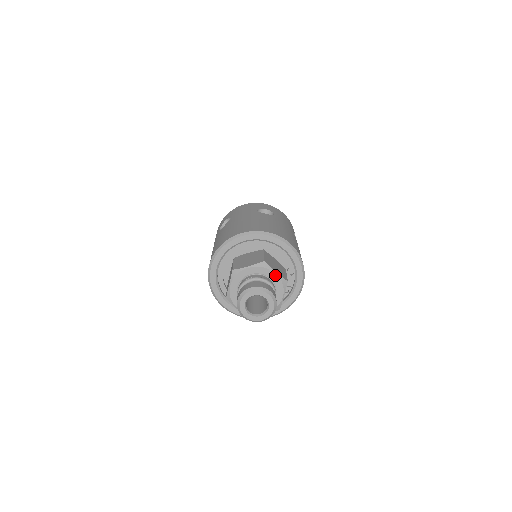
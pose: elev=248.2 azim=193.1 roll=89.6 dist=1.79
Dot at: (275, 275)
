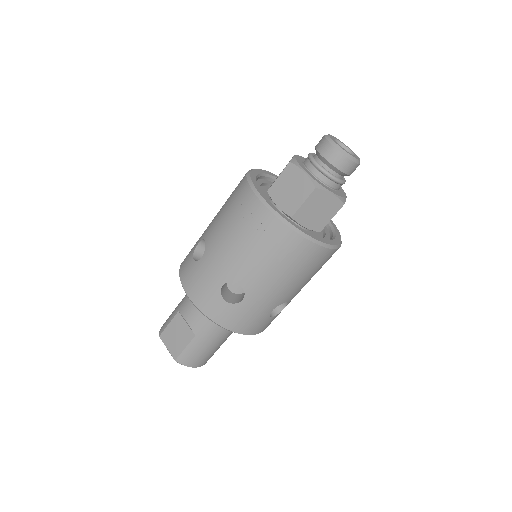
Dot at: occluded
